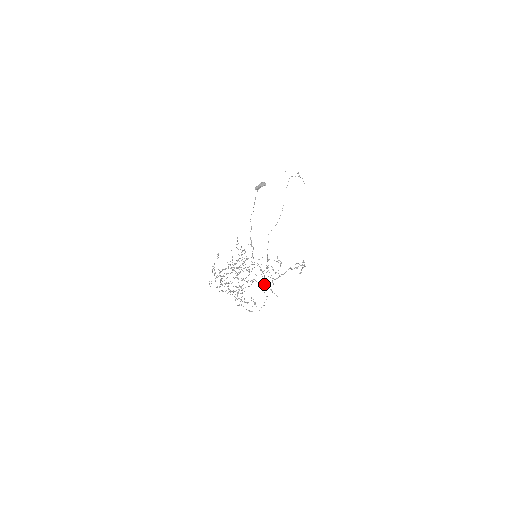
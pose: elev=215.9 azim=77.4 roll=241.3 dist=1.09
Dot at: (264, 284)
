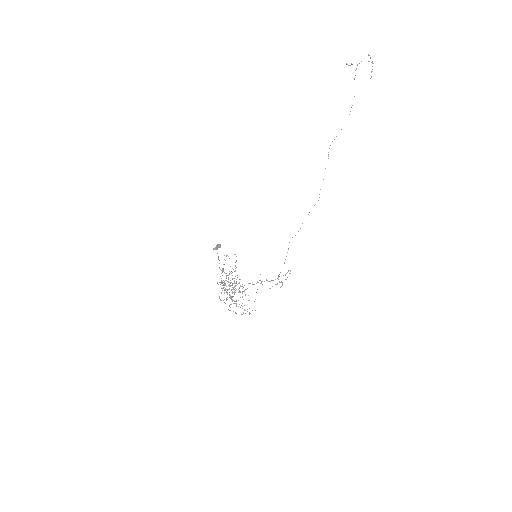
Dot at: occluded
